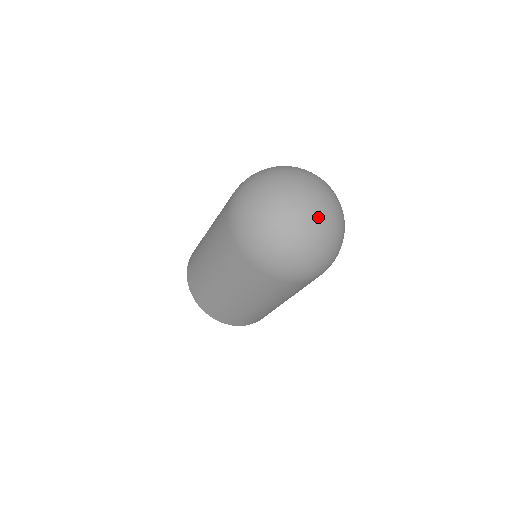
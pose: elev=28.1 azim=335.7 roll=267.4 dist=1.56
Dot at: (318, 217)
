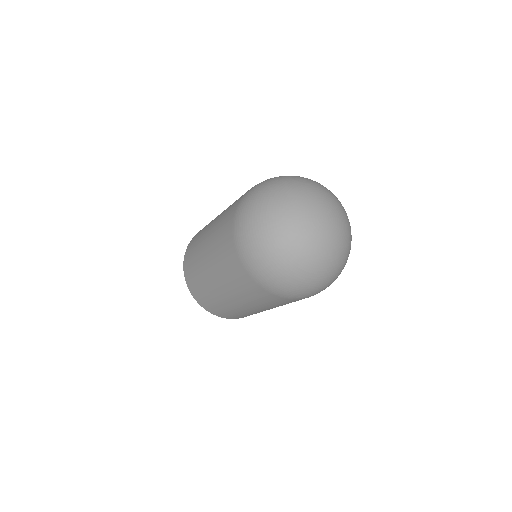
Dot at: (327, 242)
